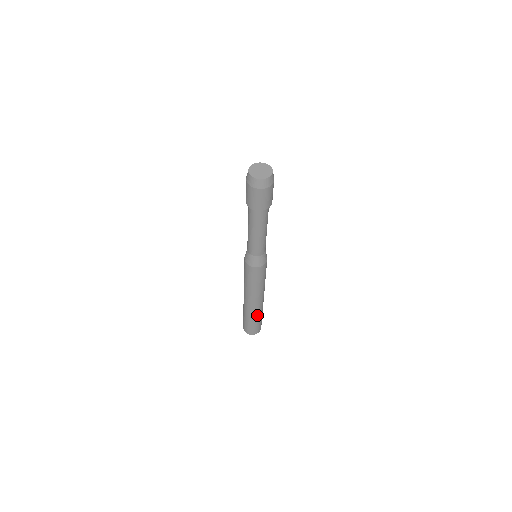
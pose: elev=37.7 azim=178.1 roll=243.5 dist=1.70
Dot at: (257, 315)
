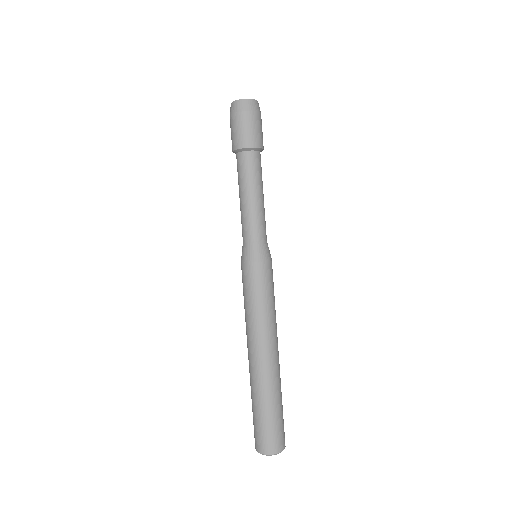
Dot at: (258, 392)
